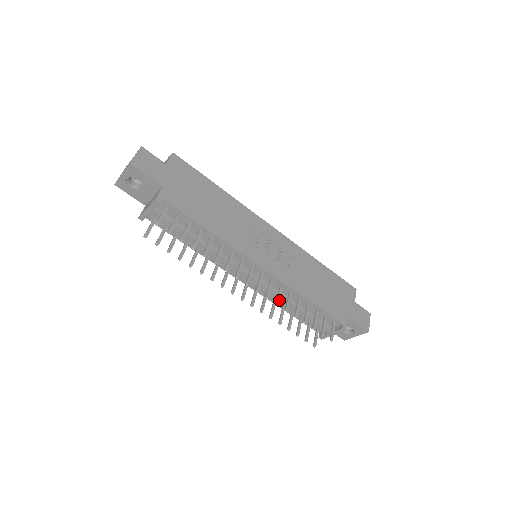
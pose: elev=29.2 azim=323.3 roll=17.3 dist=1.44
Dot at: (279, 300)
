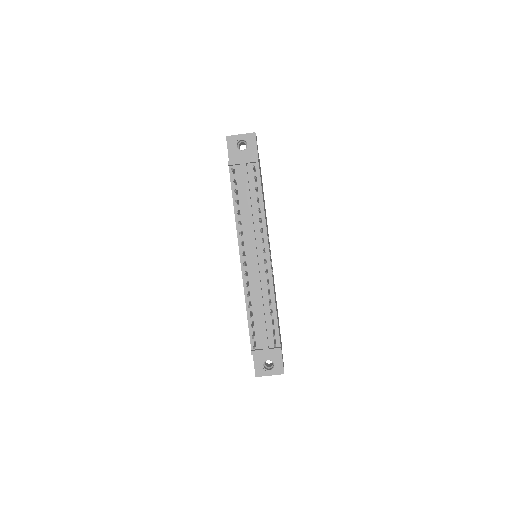
Dot at: (268, 283)
